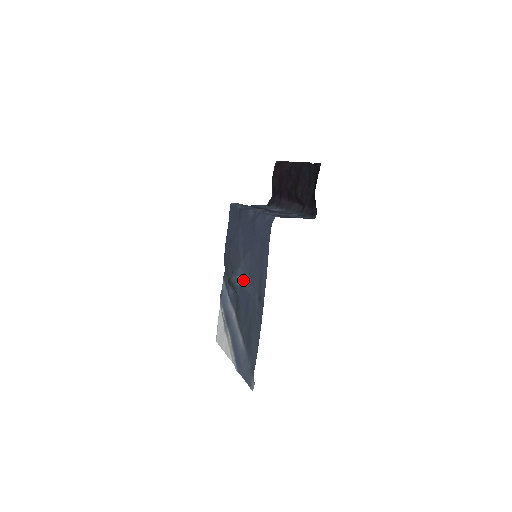
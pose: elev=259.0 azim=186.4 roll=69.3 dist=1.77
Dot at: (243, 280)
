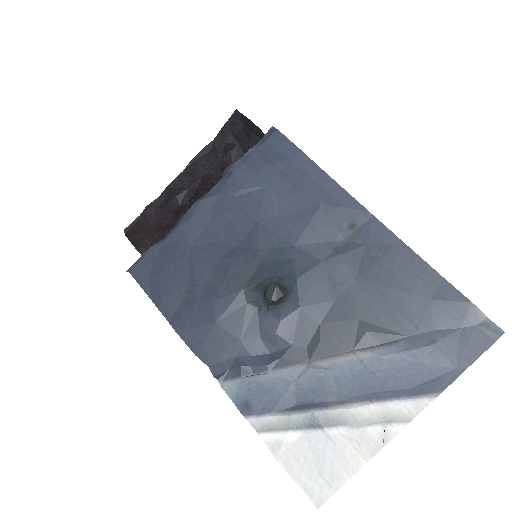
Dot at: (292, 263)
